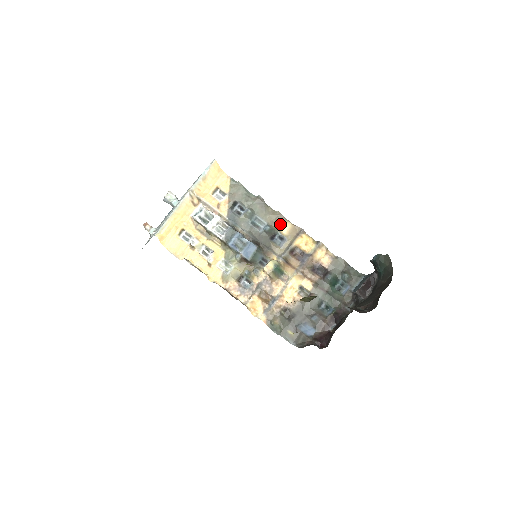
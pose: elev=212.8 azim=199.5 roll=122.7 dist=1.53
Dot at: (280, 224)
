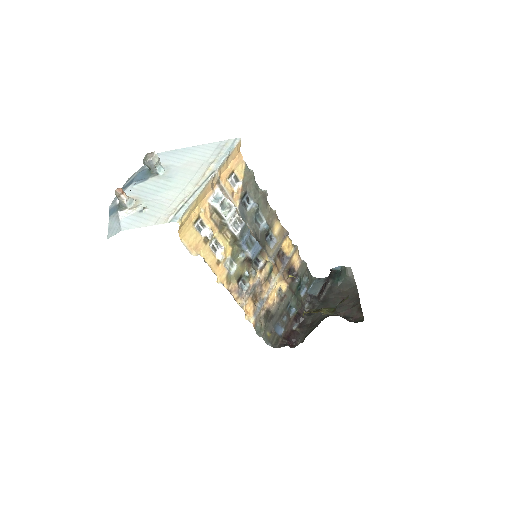
Dot at: (274, 224)
